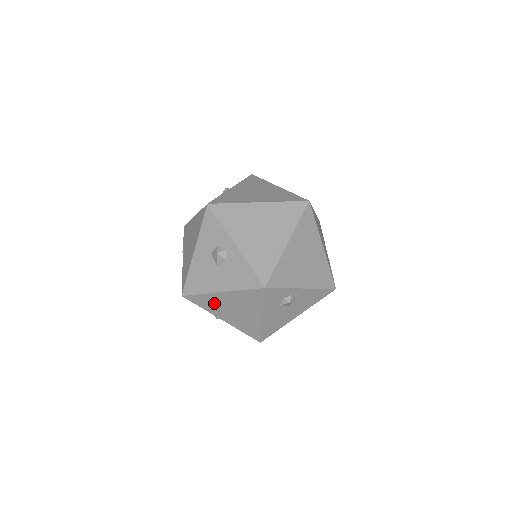
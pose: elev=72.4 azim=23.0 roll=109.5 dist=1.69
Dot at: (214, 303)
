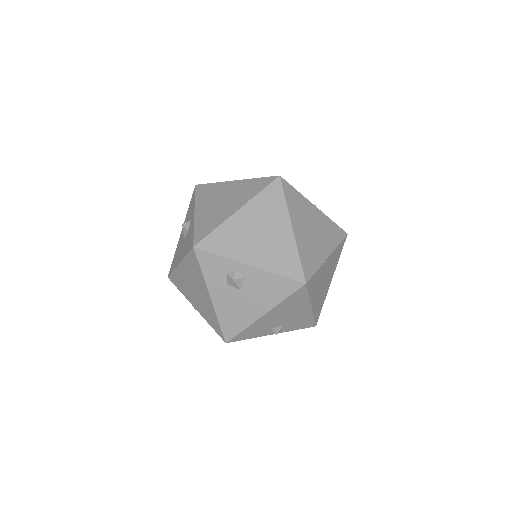
Dot at: (183, 282)
